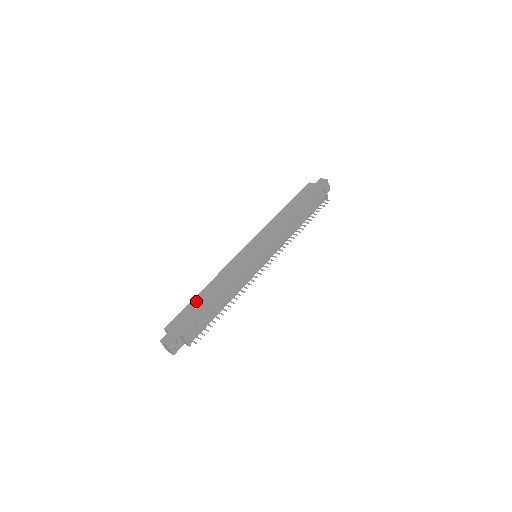
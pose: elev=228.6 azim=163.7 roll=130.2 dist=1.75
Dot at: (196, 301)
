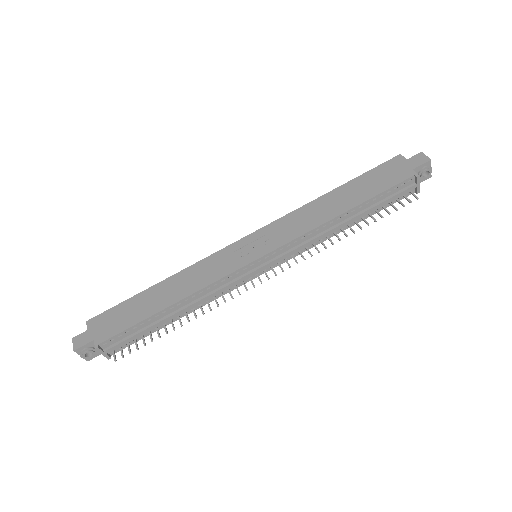
Dot at: (140, 298)
